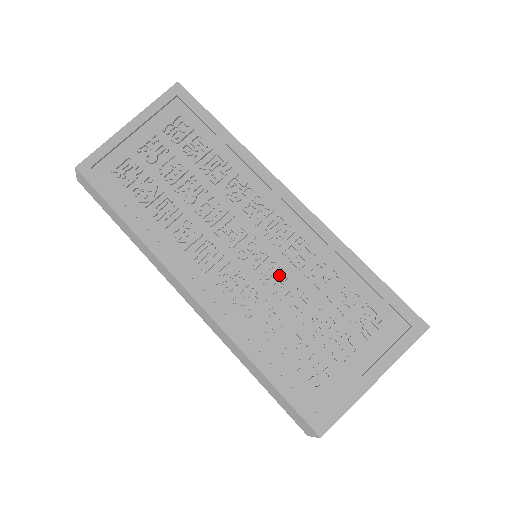
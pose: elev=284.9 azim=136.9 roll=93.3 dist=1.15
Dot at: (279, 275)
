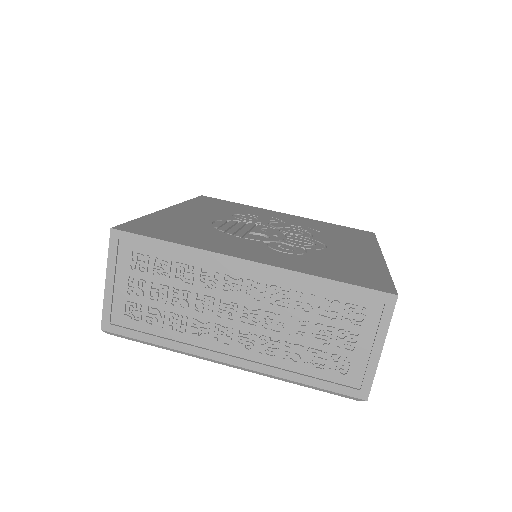
Dot at: (276, 320)
